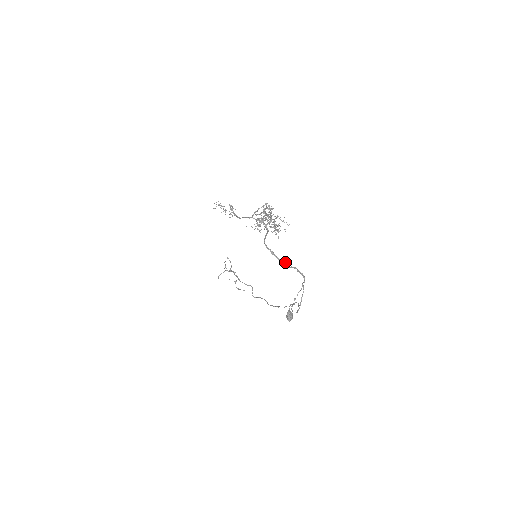
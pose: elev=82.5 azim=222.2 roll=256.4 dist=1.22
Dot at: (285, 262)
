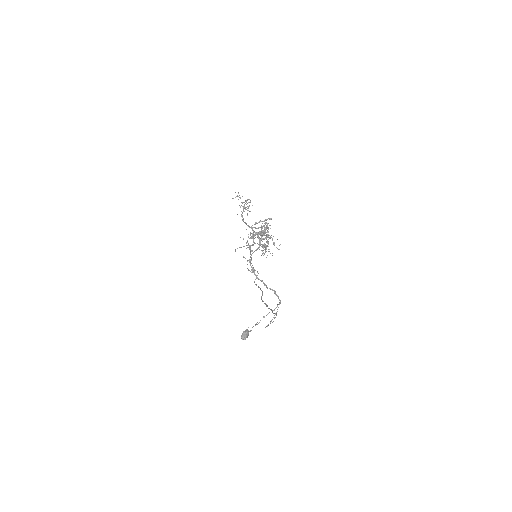
Dot at: (263, 282)
